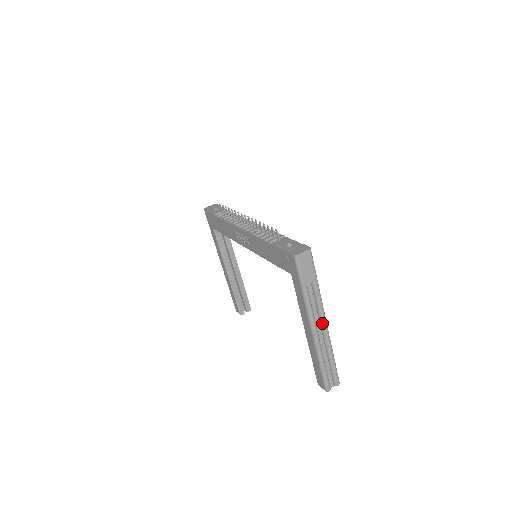
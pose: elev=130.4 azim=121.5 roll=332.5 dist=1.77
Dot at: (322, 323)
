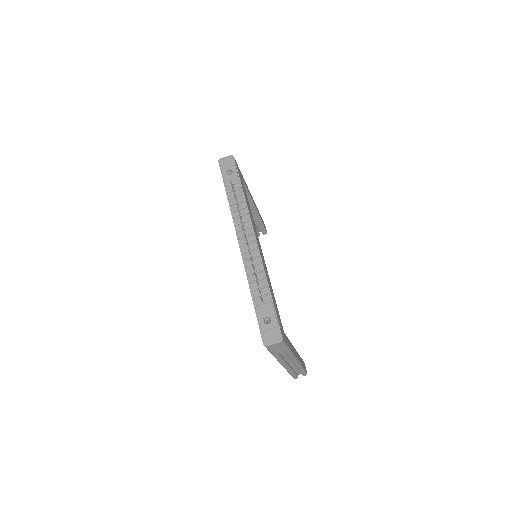
Dot at: (292, 361)
